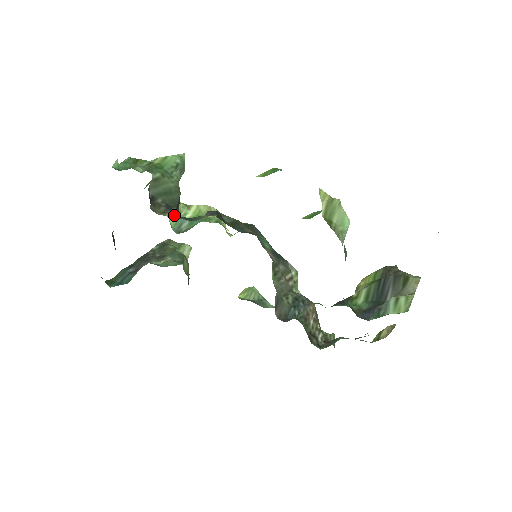
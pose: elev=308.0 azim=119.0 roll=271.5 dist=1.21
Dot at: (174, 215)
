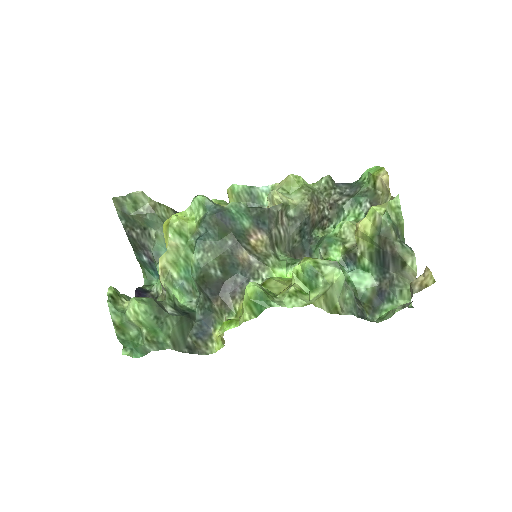
Dot at: (209, 336)
